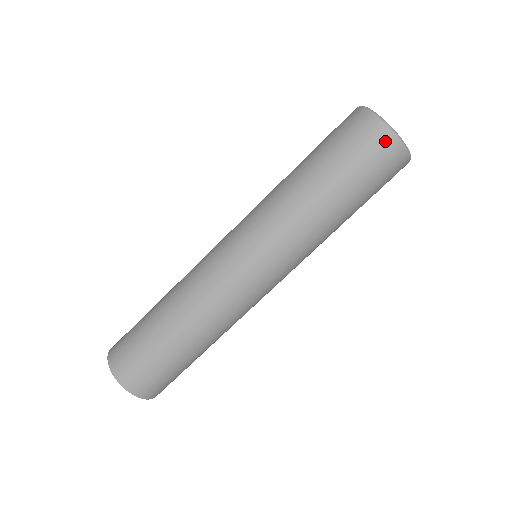
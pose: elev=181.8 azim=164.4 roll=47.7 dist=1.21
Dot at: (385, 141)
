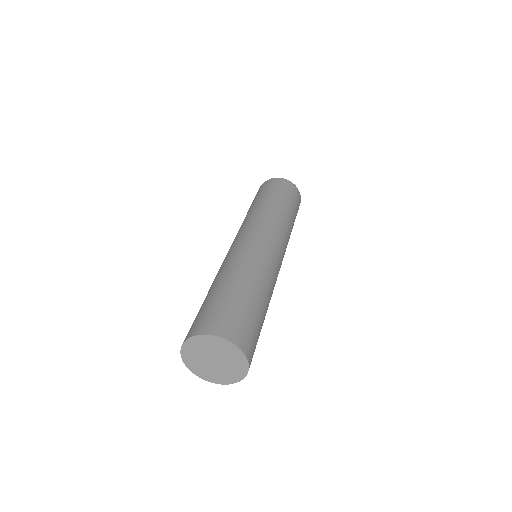
Dot at: (287, 183)
